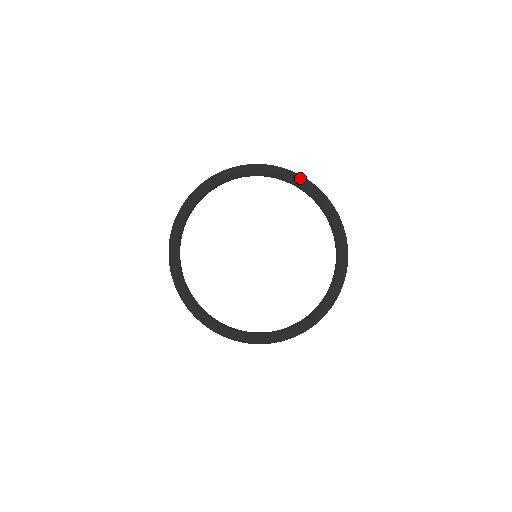
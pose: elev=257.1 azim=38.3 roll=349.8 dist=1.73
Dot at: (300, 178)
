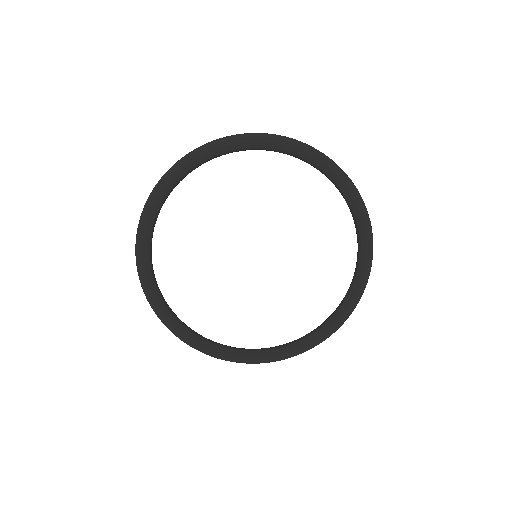
Dot at: (371, 242)
